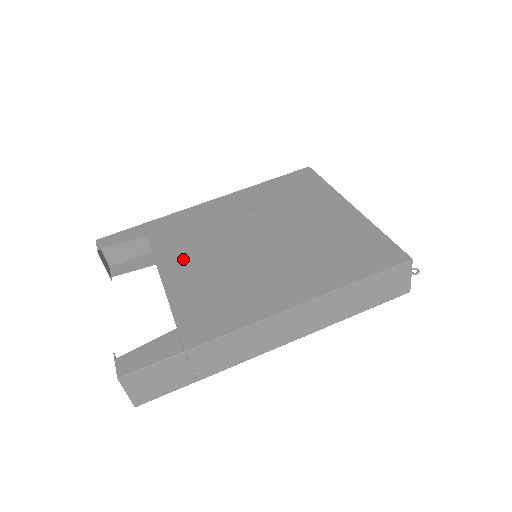
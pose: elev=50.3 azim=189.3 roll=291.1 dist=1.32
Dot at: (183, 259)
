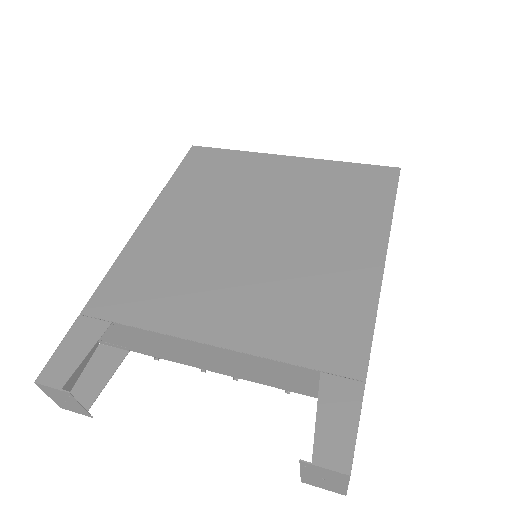
Dot at: (207, 309)
